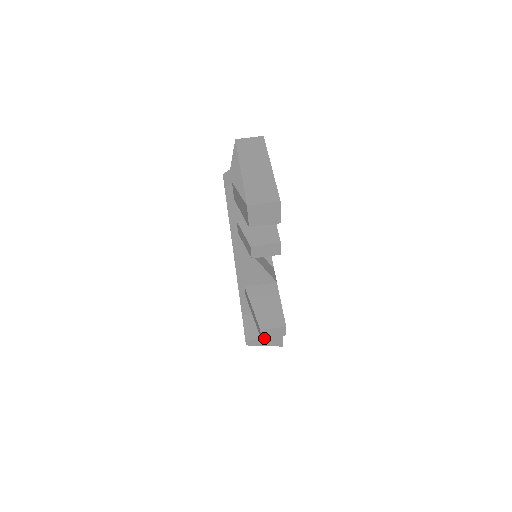
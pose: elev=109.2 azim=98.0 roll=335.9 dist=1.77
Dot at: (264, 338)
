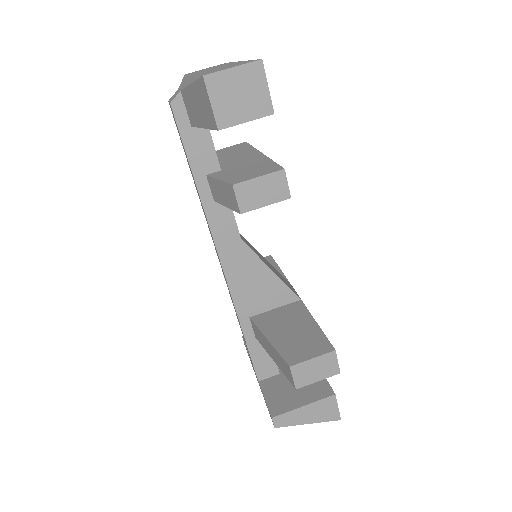
Dot at: (303, 405)
